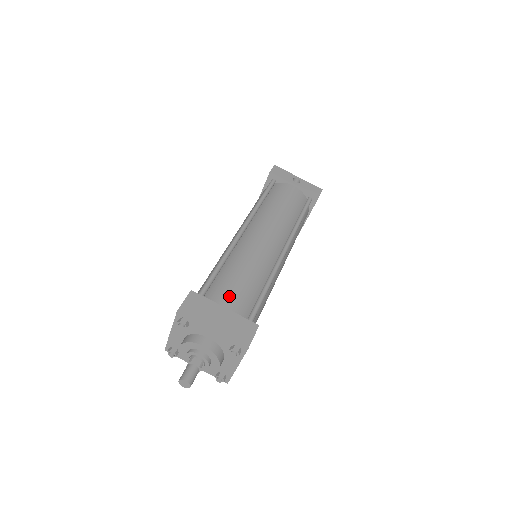
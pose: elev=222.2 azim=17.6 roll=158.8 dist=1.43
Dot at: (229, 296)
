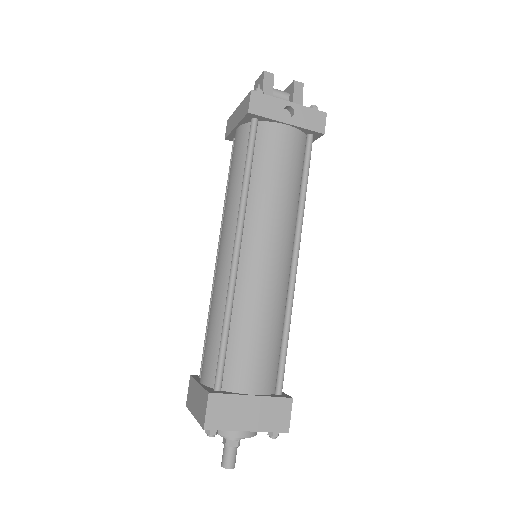
Dot at: (251, 375)
